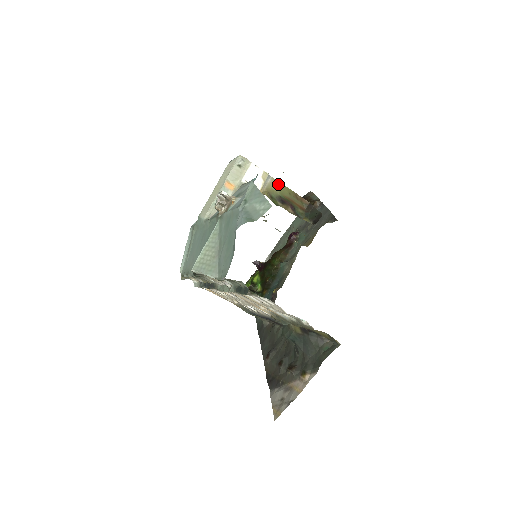
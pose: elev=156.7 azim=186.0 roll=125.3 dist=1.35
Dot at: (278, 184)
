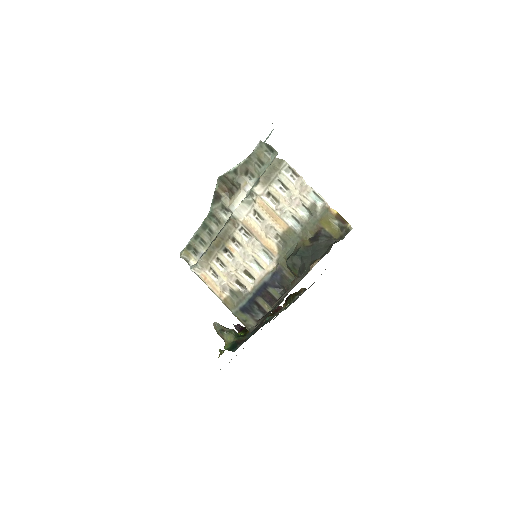
Dot at: occluded
